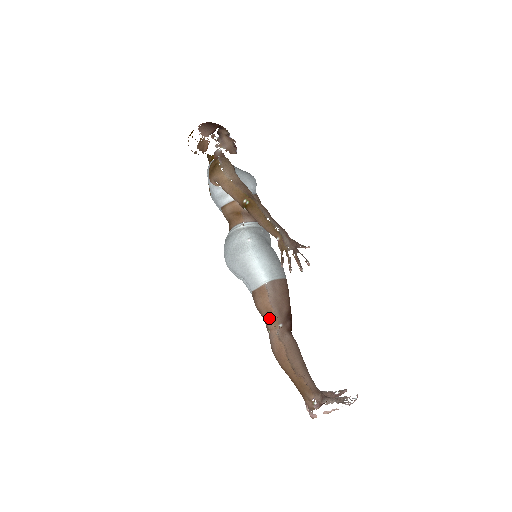
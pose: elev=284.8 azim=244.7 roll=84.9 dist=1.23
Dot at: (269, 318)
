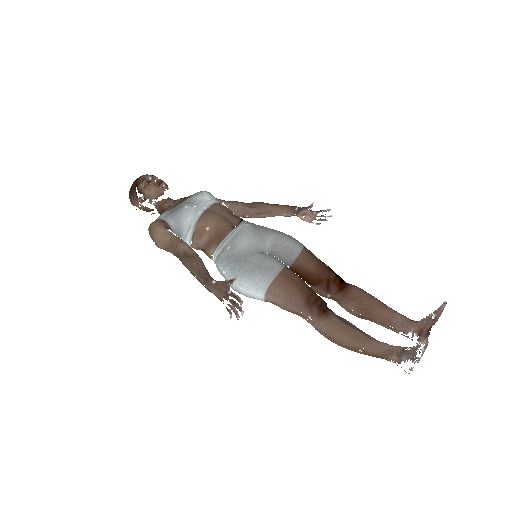
Dot at: (298, 315)
